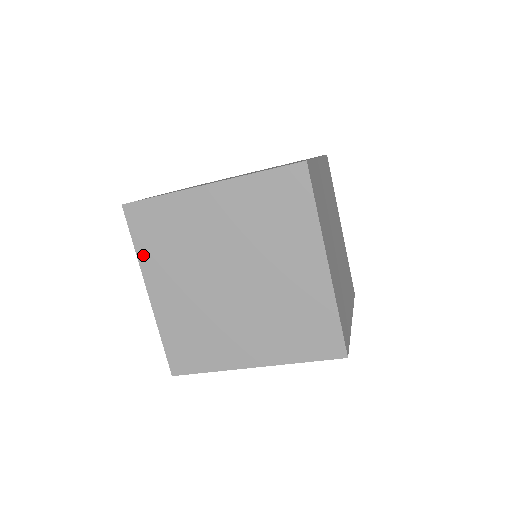
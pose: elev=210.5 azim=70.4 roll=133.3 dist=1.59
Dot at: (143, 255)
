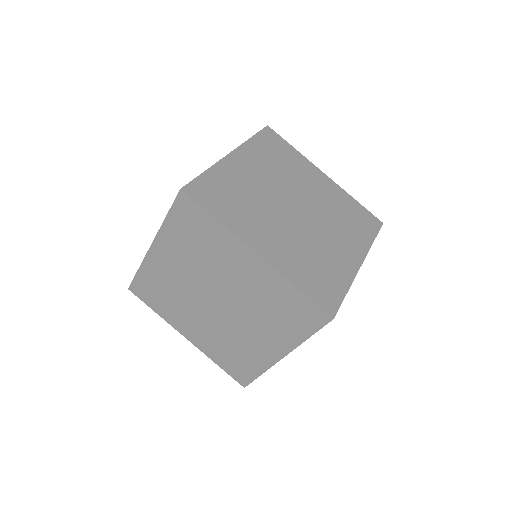
Dot at: (252, 144)
